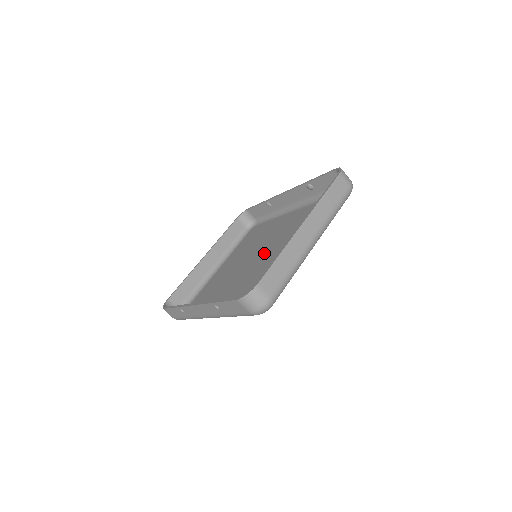
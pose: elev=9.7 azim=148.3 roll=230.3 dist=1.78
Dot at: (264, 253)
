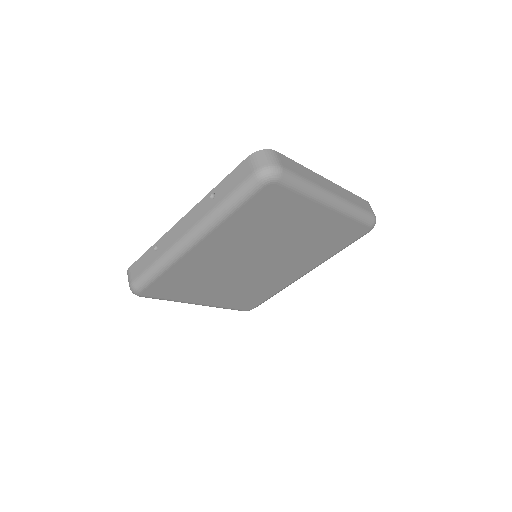
Dot at: occluded
